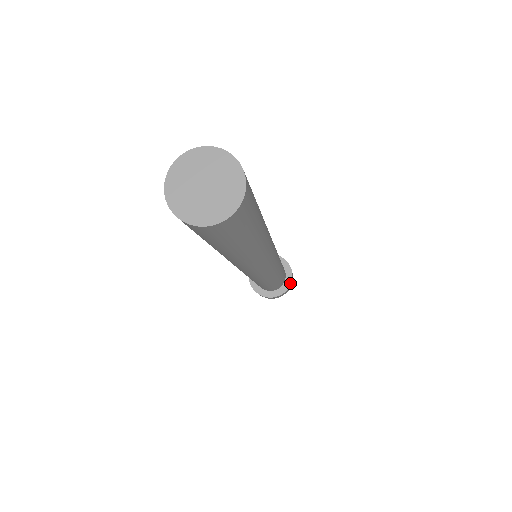
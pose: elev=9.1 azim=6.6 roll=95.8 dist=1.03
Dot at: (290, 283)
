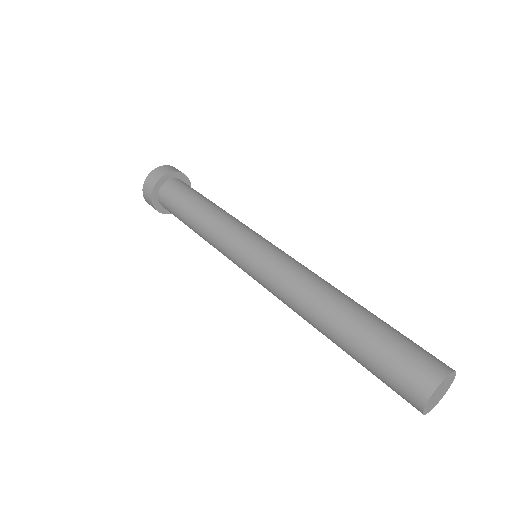
Dot at: occluded
